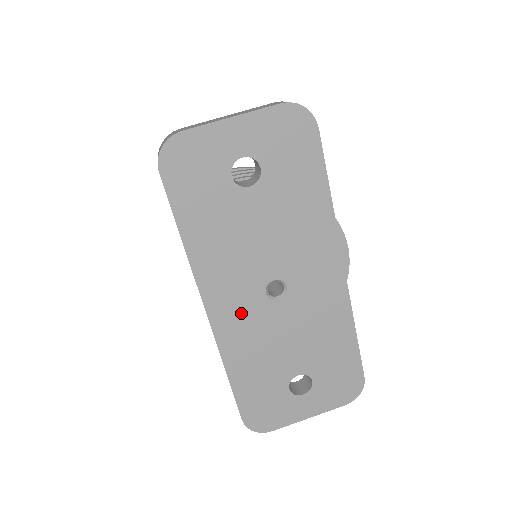
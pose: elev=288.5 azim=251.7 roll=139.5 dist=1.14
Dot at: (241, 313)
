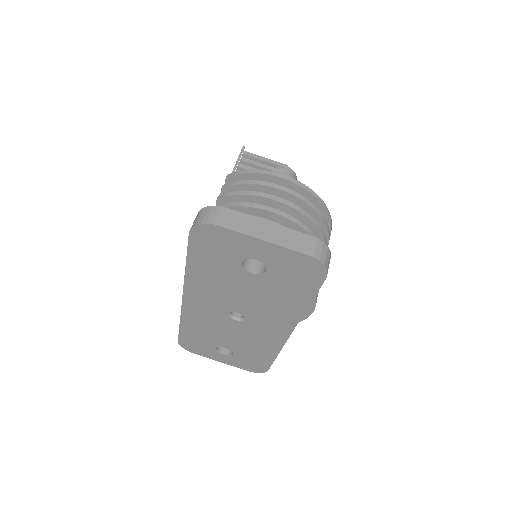
Dot at: (206, 311)
